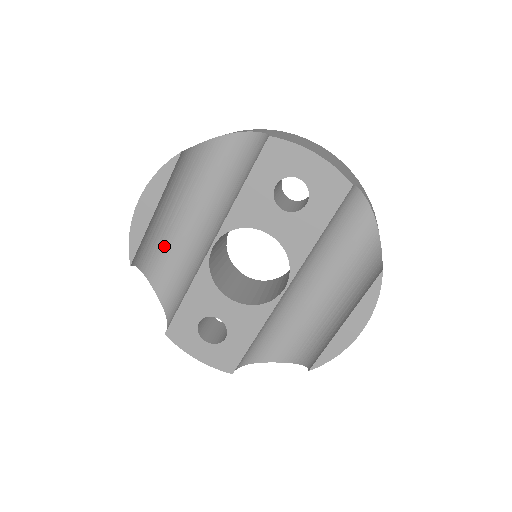
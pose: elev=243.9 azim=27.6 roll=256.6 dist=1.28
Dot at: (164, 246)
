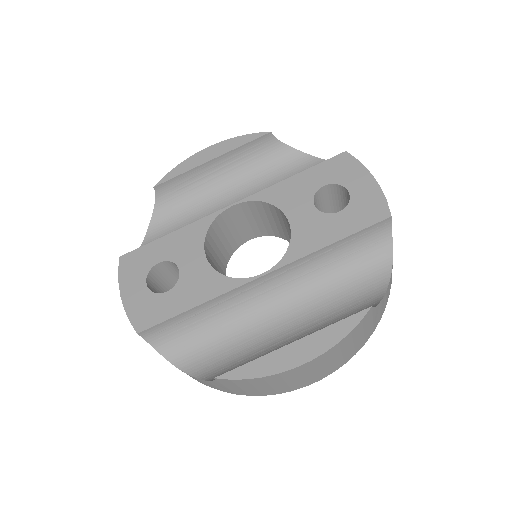
Dot at: (190, 203)
